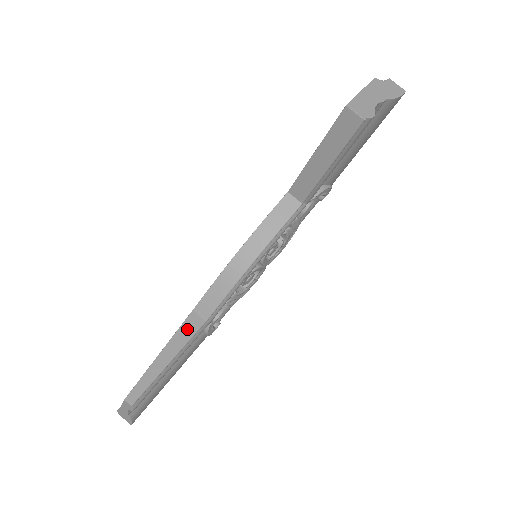
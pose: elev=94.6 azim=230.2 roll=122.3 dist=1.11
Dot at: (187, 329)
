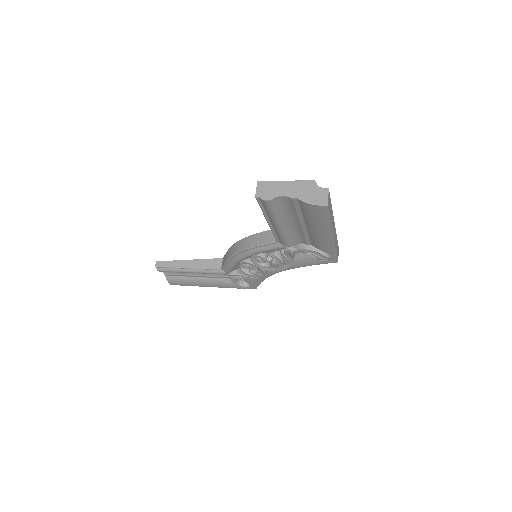
Dot at: (209, 263)
